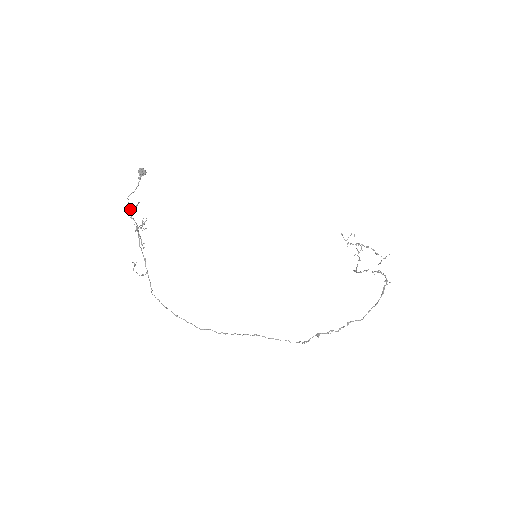
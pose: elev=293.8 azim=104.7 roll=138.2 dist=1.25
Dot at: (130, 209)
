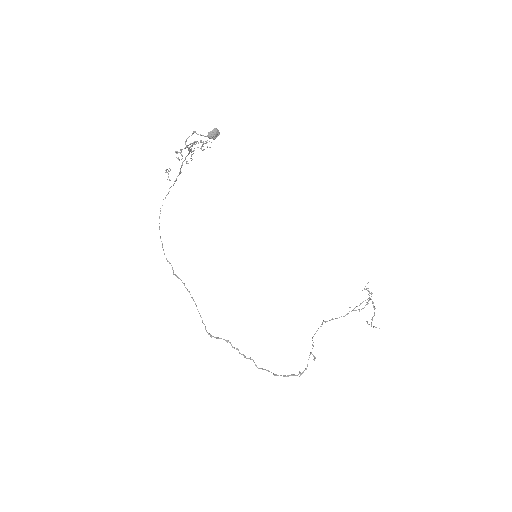
Dot at: (181, 149)
